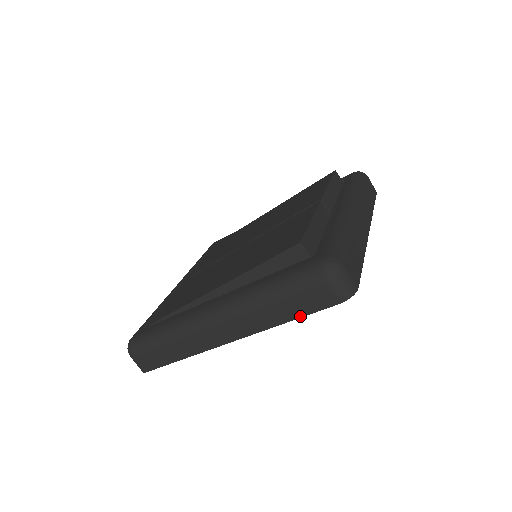
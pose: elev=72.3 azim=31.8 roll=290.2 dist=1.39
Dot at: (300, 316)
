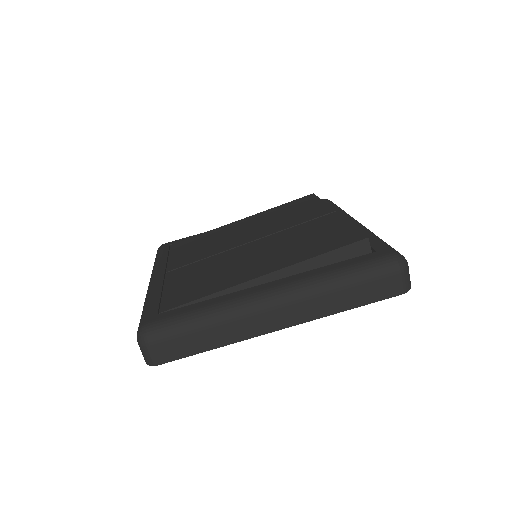
Dot at: (363, 304)
